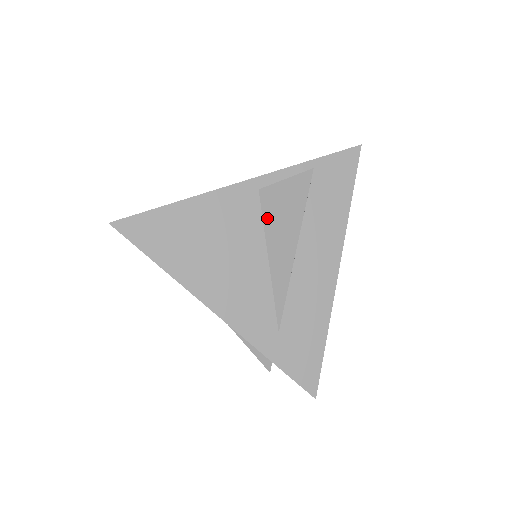
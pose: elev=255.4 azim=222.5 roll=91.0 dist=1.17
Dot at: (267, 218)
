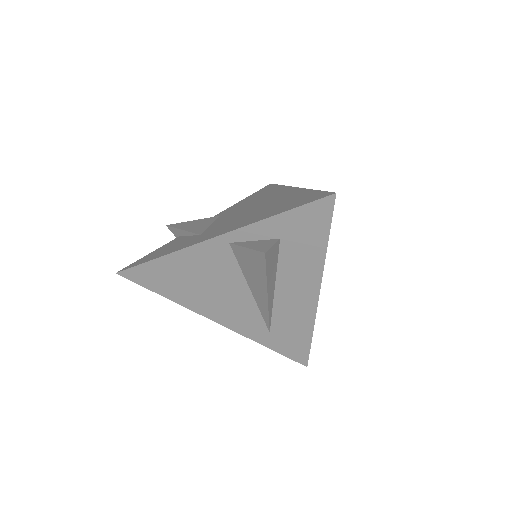
Dot at: (241, 265)
